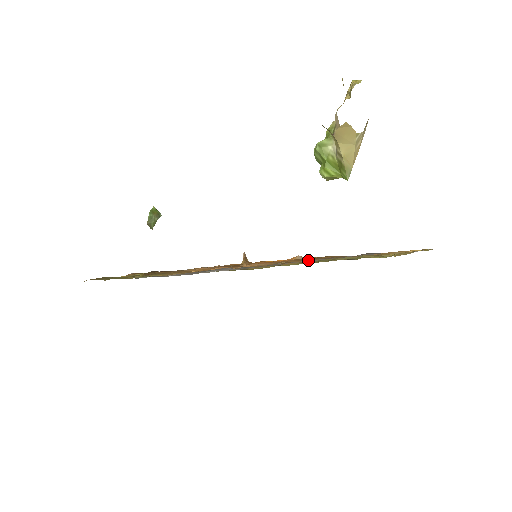
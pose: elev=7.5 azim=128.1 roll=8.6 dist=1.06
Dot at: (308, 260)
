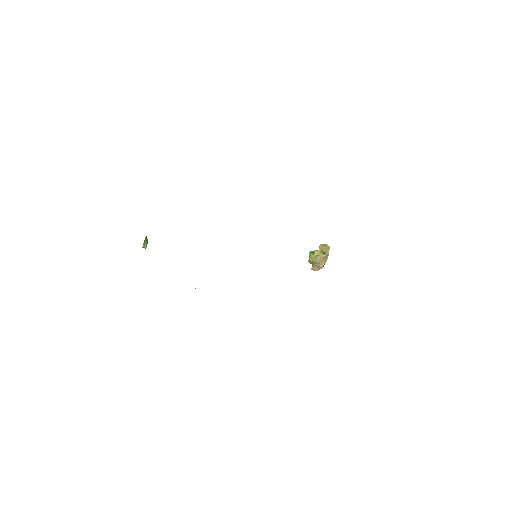
Dot at: occluded
